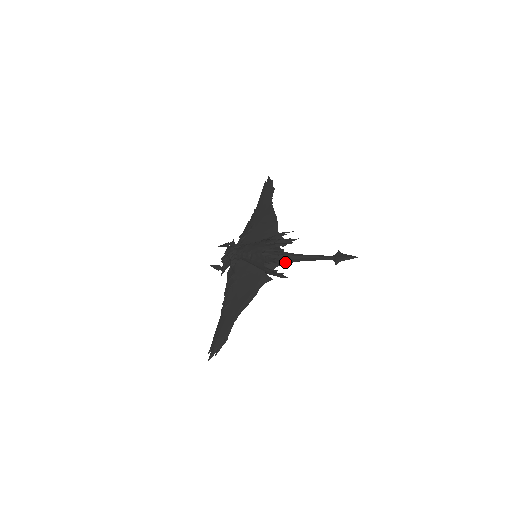
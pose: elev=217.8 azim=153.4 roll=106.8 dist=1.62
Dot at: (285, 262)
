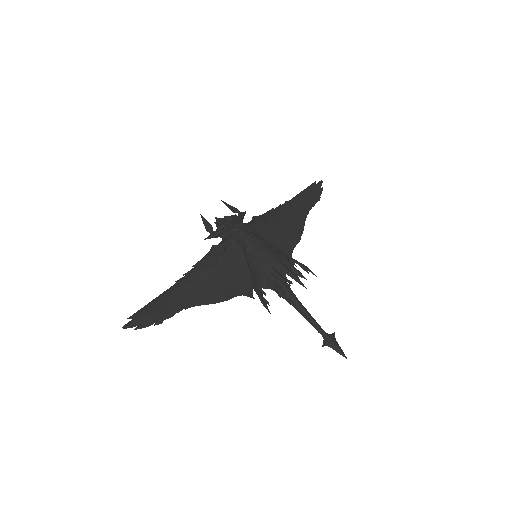
Dot at: occluded
